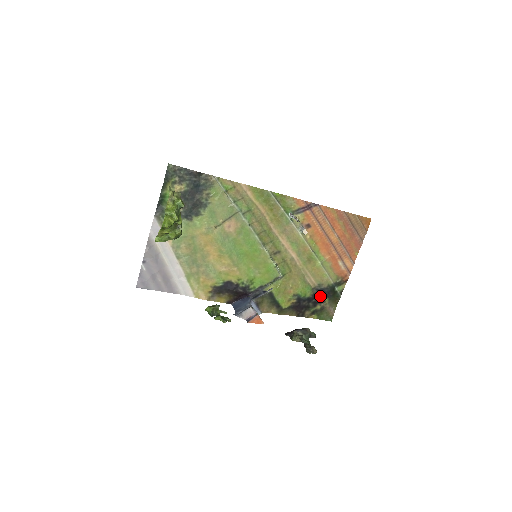
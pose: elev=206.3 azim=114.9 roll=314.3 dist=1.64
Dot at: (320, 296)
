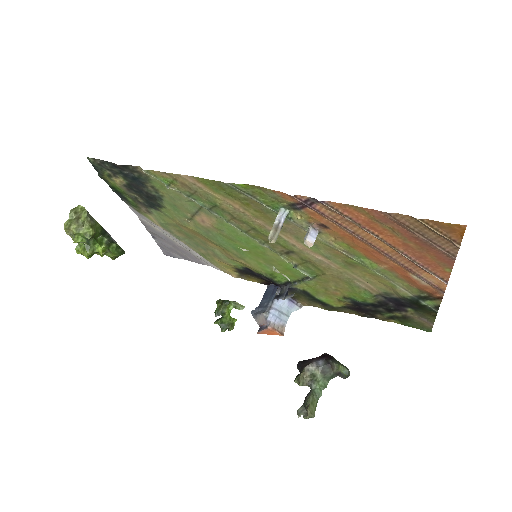
Dot at: (395, 304)
